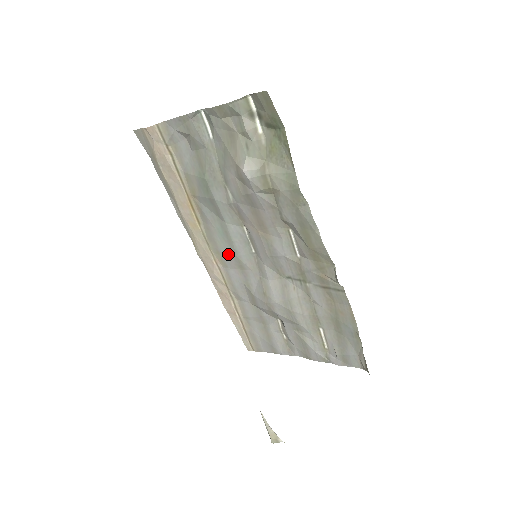
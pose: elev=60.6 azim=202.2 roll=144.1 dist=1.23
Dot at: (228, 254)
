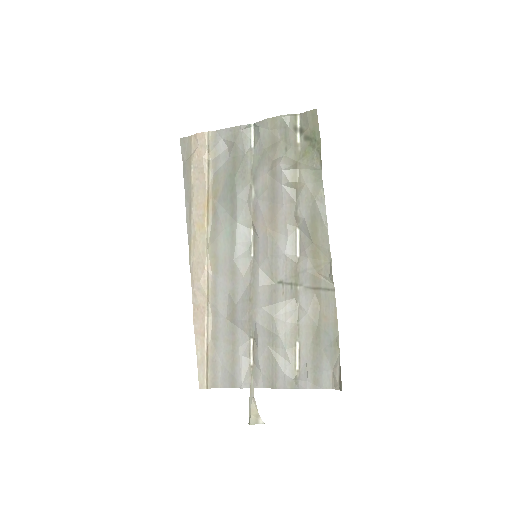
Dot at: (225, 258)
